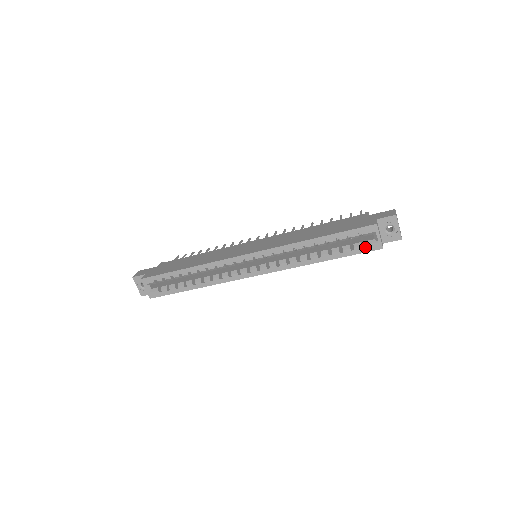
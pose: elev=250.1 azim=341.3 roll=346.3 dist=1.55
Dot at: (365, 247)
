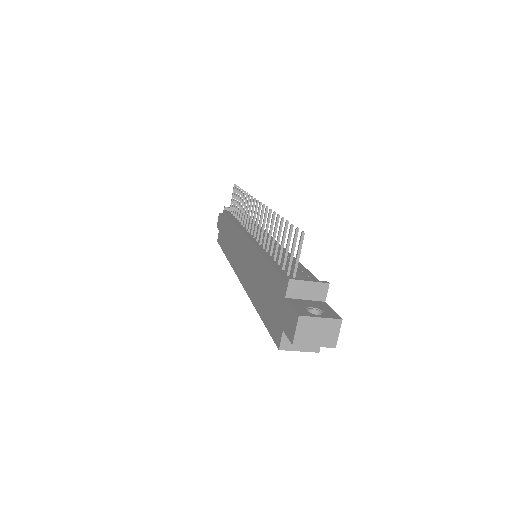
Dot at: occluded
